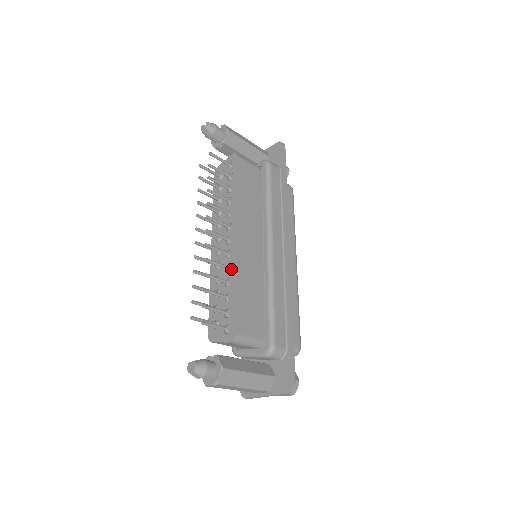
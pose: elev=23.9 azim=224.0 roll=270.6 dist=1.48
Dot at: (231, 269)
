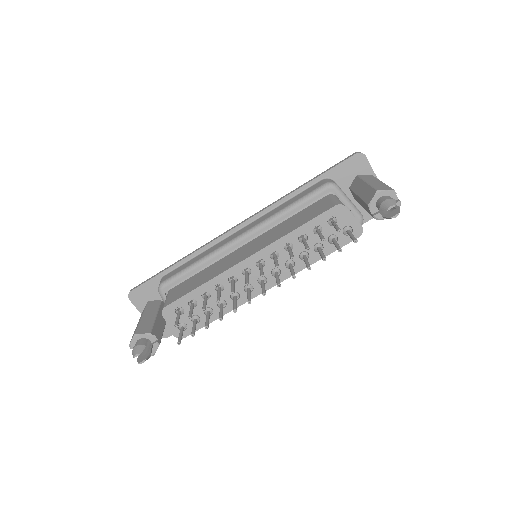
Dot at: occluded
